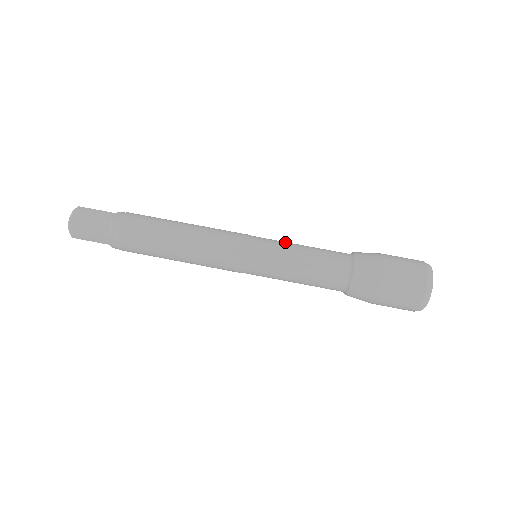
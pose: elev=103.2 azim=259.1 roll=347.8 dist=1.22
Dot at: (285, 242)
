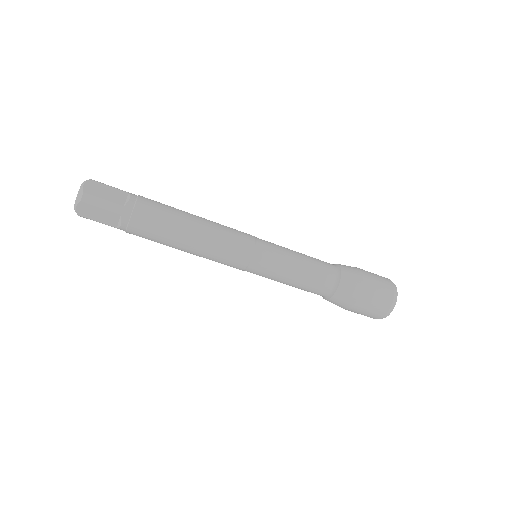
Dot at: (285, 256)
